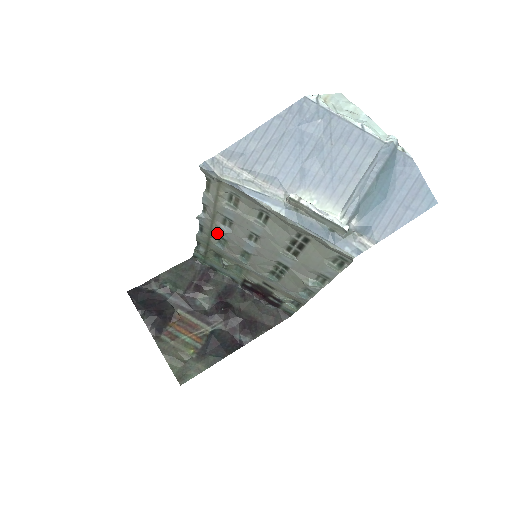
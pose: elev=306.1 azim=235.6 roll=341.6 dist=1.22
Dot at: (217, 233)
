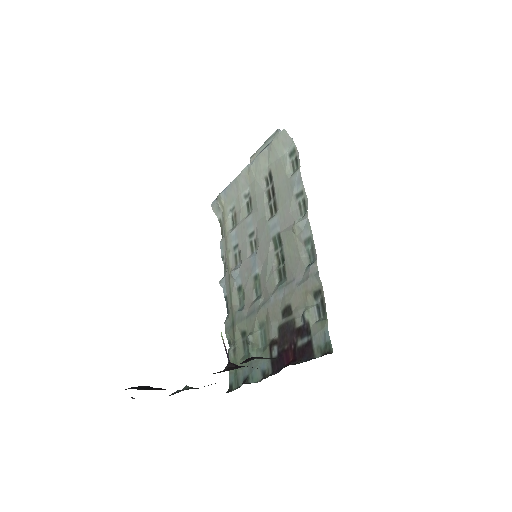
Dot at: (234, 284)
